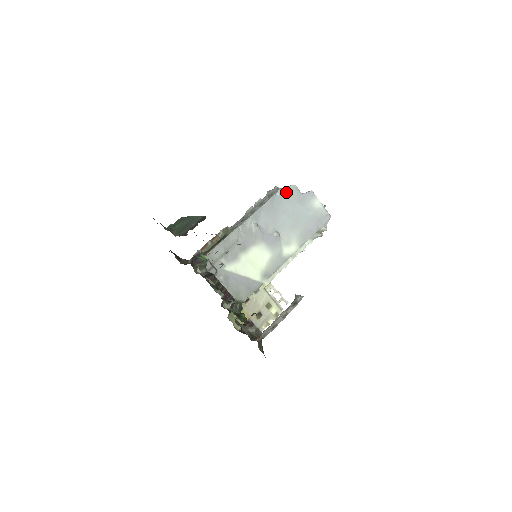
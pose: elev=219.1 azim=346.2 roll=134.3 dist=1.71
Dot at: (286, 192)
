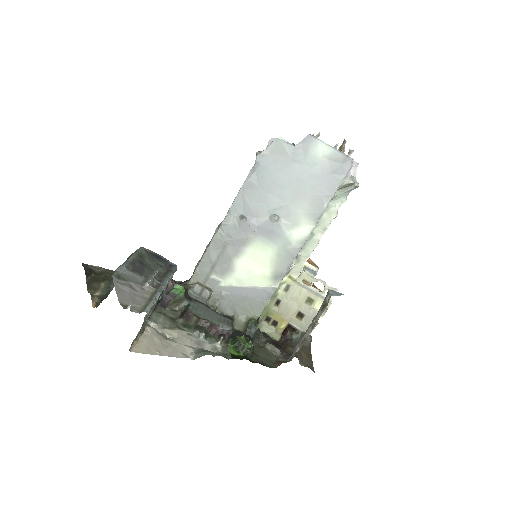
Dot at: (269, 154)
